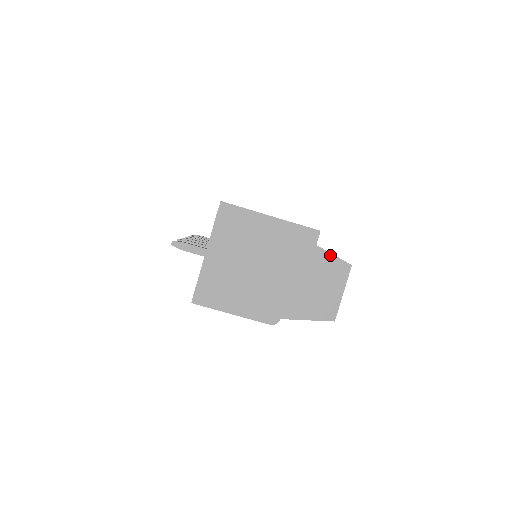
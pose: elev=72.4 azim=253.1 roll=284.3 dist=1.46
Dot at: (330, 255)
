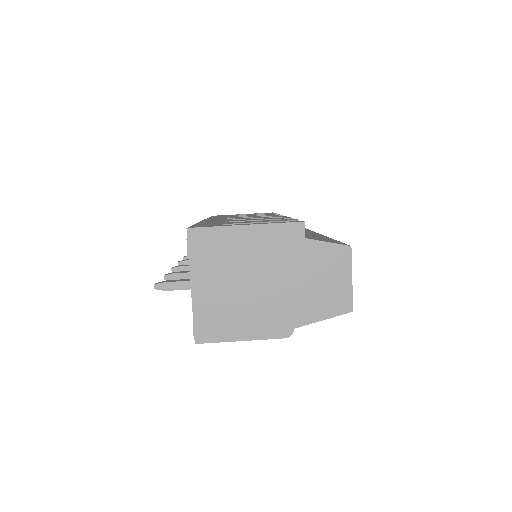
Dot at: (324, 244)
